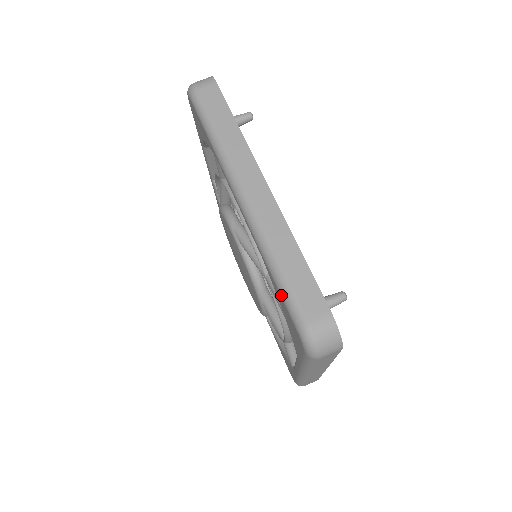
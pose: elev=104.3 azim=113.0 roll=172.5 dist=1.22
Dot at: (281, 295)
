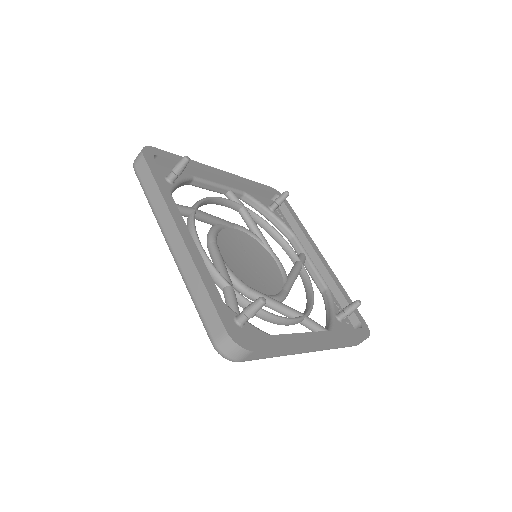
Dot at: occluded
